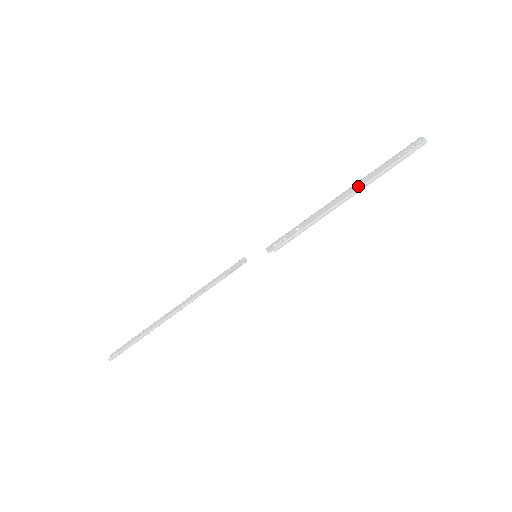
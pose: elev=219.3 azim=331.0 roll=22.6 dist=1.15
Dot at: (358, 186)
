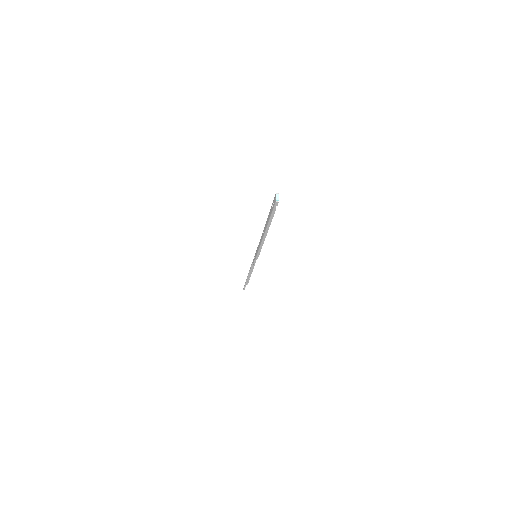
Dot at: (265, 228)
